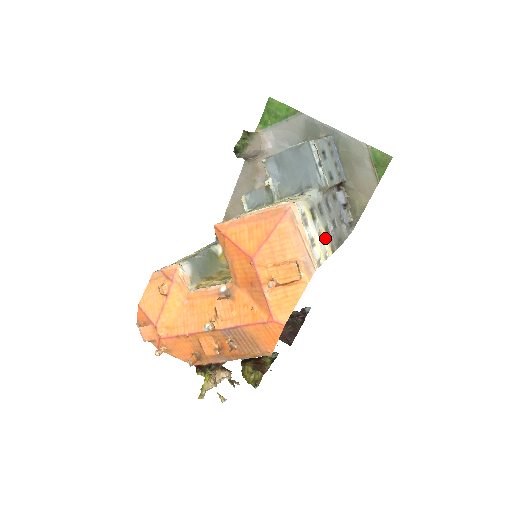
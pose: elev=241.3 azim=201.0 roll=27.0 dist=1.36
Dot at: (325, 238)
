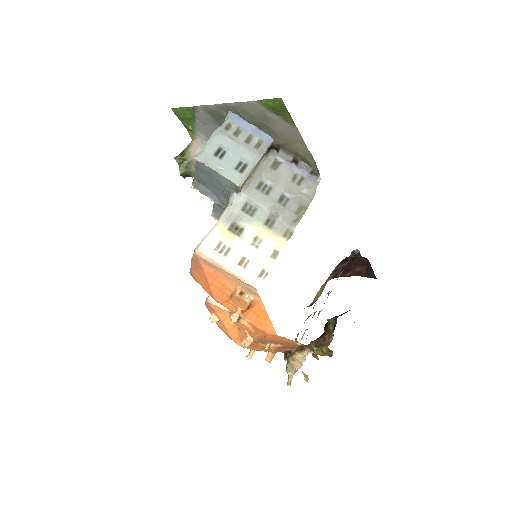
Dot at: (266, 236)
